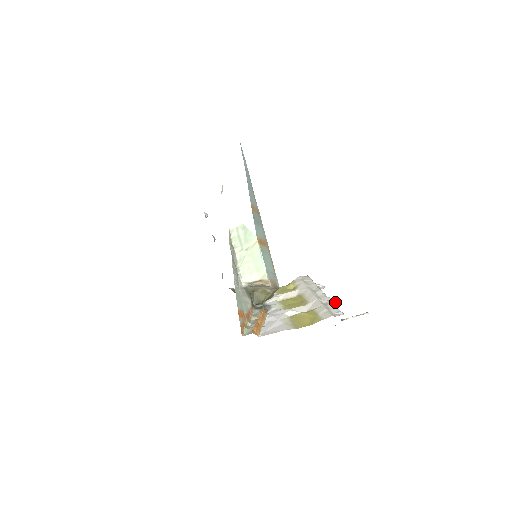
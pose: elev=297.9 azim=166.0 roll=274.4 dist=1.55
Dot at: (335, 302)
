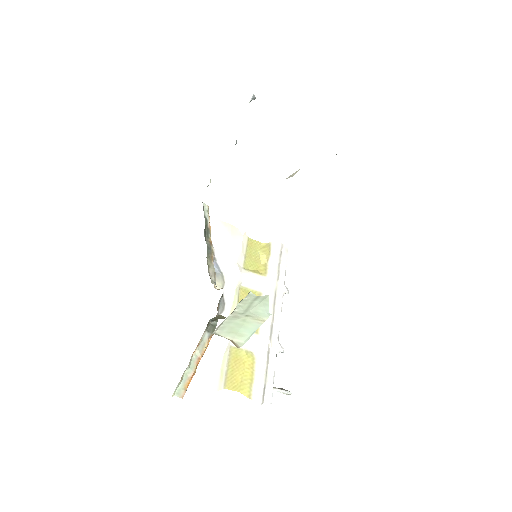
Dot at: (279, 352)
